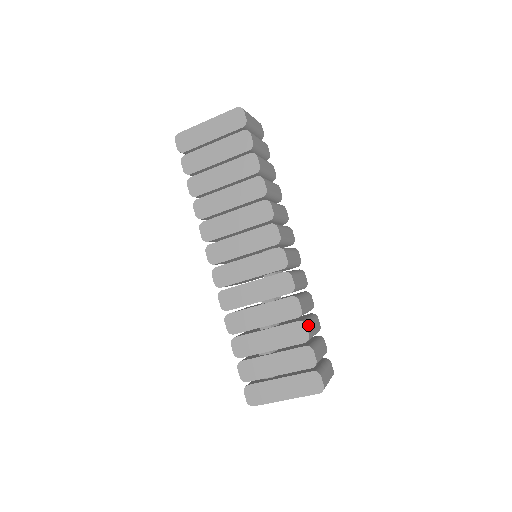
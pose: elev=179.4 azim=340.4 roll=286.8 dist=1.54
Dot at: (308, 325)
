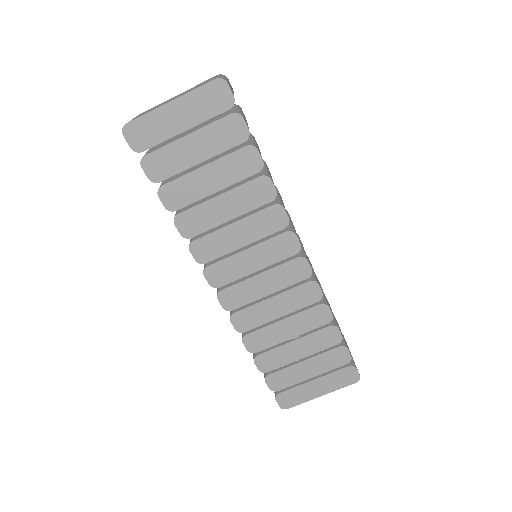
Dot at: (337, 325)
